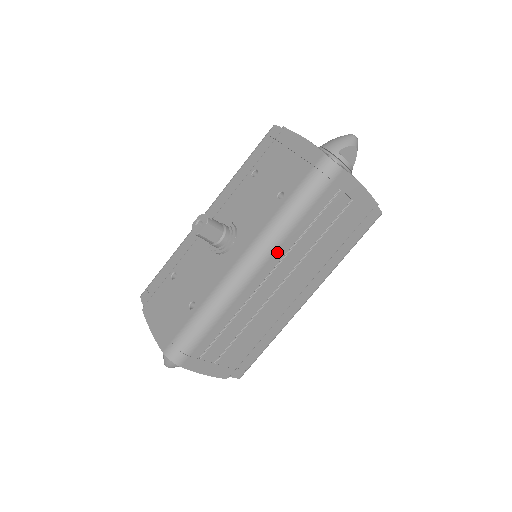
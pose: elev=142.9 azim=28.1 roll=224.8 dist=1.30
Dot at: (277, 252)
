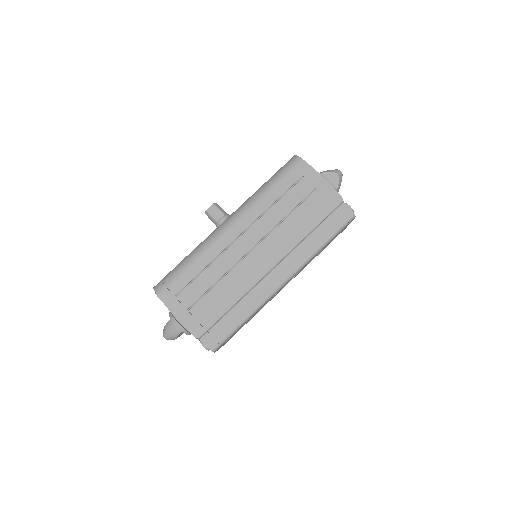
Dot at: (249, 215)
